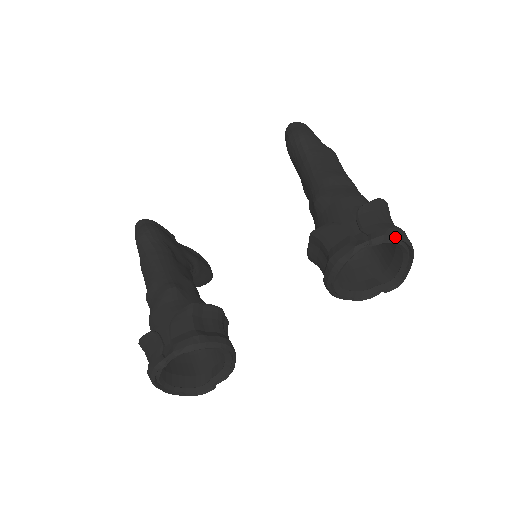
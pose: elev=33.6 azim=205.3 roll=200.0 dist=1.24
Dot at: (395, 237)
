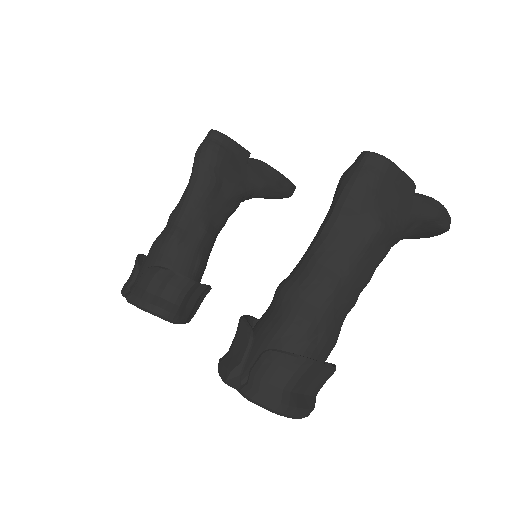
Dot at: (264, 407)
